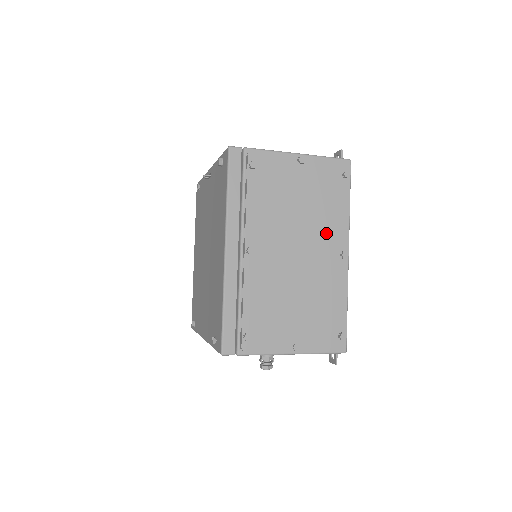
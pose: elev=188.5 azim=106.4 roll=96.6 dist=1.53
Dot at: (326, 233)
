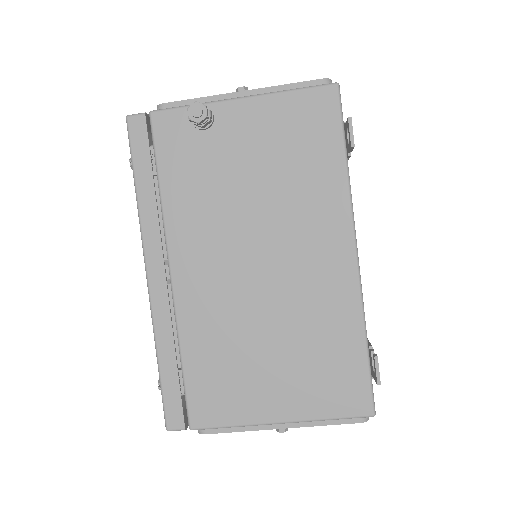
Dot at: occluded
